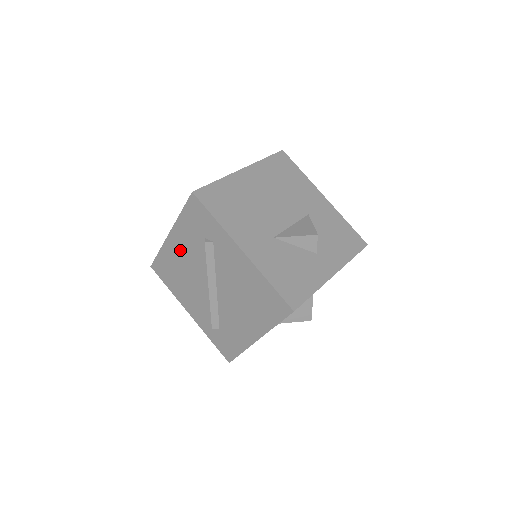
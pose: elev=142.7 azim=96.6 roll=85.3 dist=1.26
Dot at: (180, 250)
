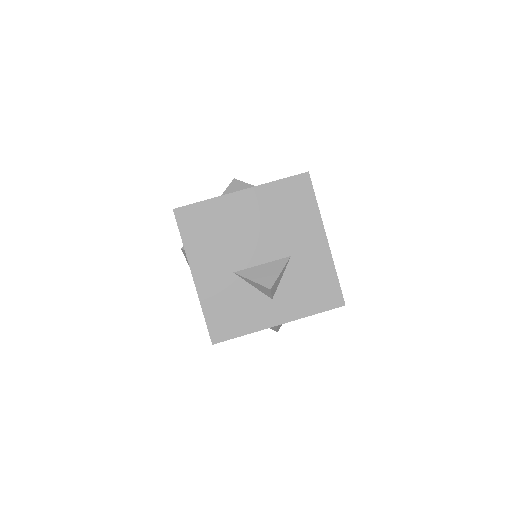
Dot at: occluded
